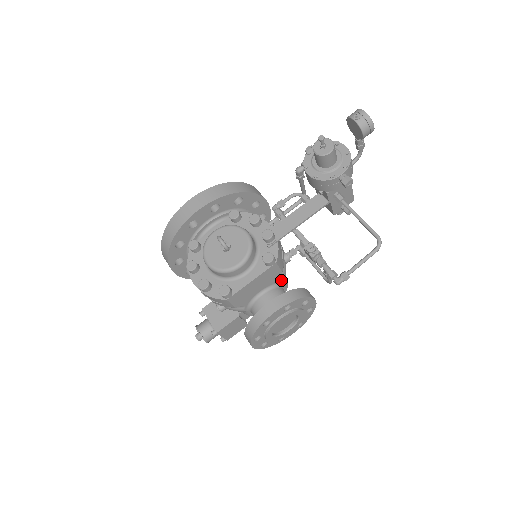
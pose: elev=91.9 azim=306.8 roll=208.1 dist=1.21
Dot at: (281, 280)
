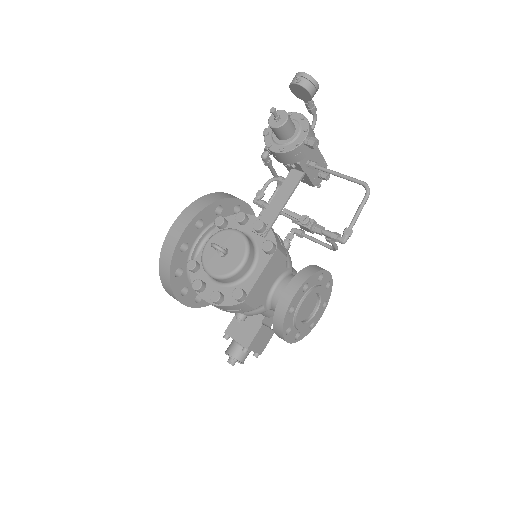
Dot at: (289, 267)
